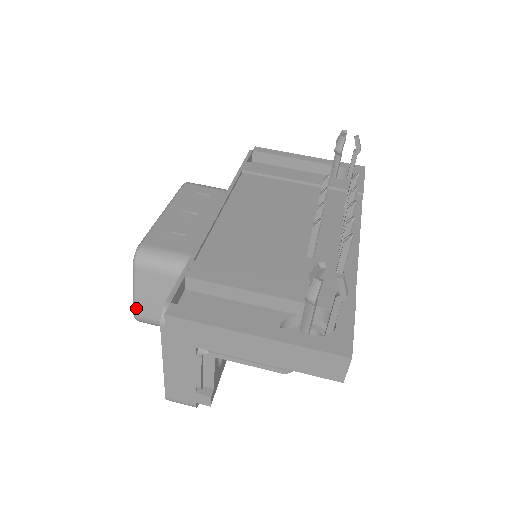
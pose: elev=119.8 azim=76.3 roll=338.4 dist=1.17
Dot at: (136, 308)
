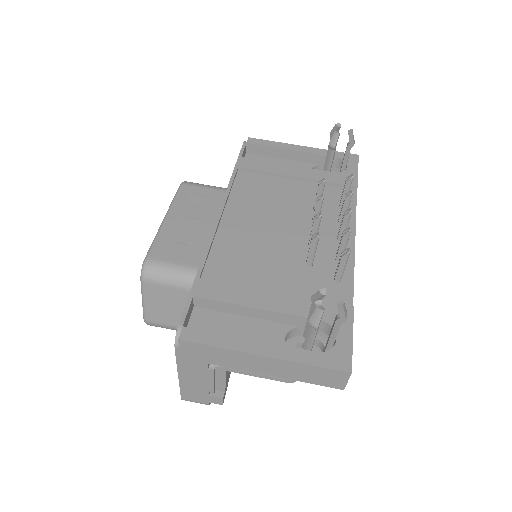
Dot at: (146, 315)
